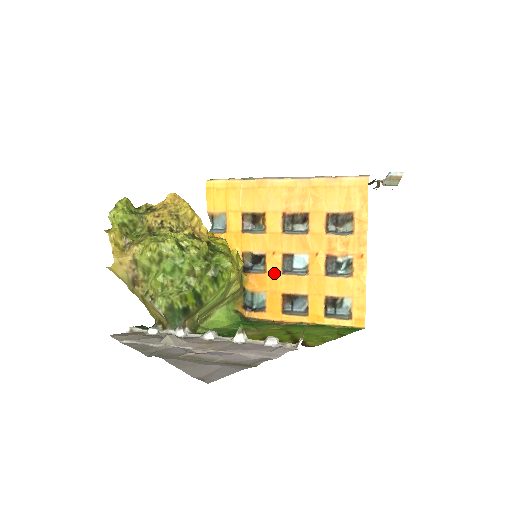
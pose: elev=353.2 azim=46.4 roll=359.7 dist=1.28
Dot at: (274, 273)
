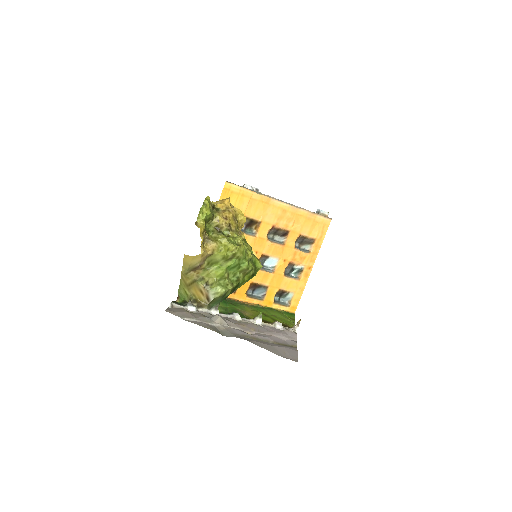
Dot at: occluded
